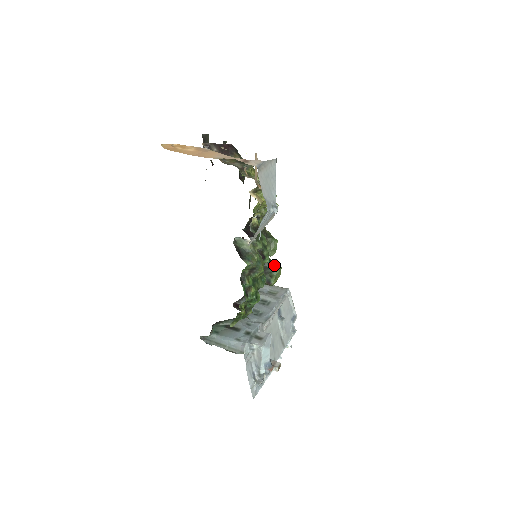
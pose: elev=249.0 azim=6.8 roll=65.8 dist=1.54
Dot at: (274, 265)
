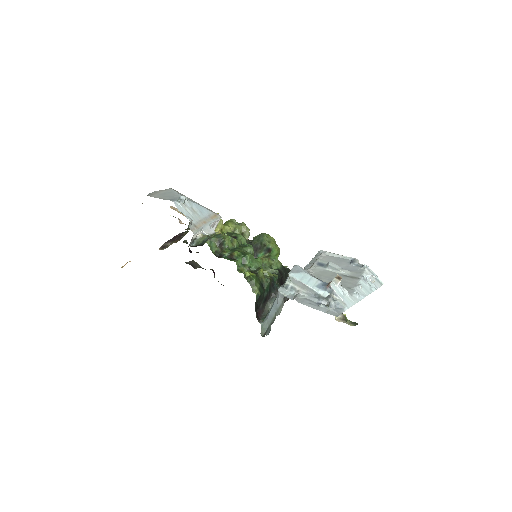
Dot at: (258, 238)
